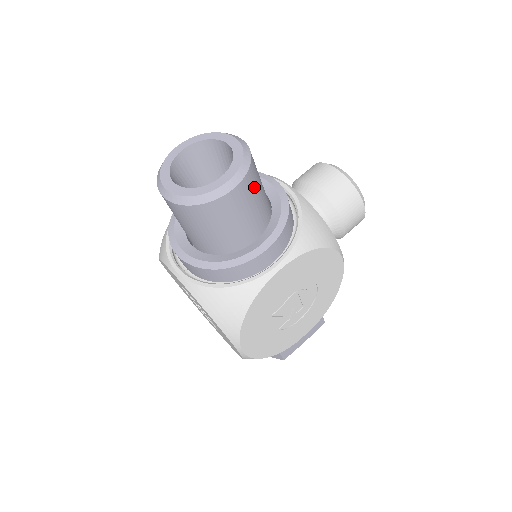
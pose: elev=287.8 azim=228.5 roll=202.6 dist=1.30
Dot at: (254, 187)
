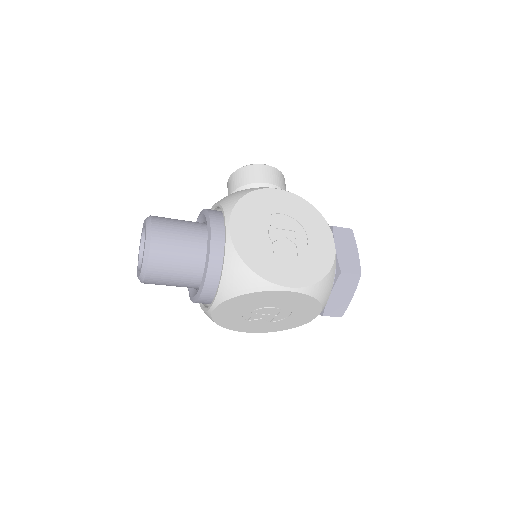
Dot at: (168, 222)
